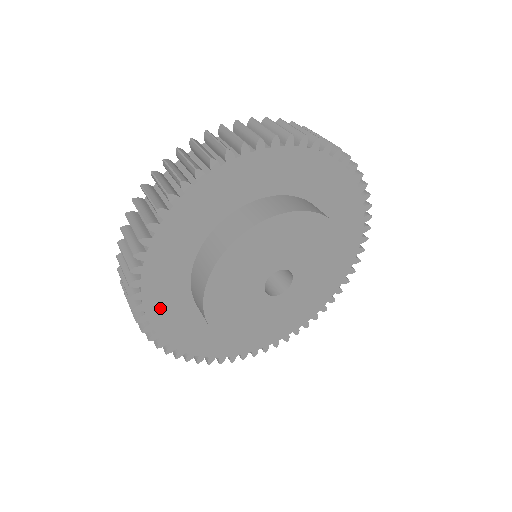
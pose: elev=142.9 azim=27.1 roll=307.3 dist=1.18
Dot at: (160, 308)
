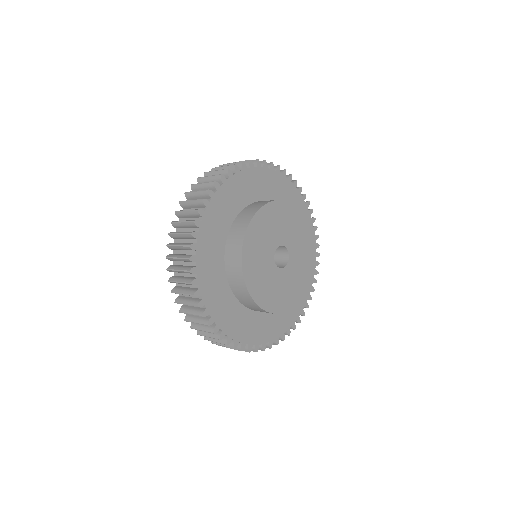
Dot at: (206, 275)
